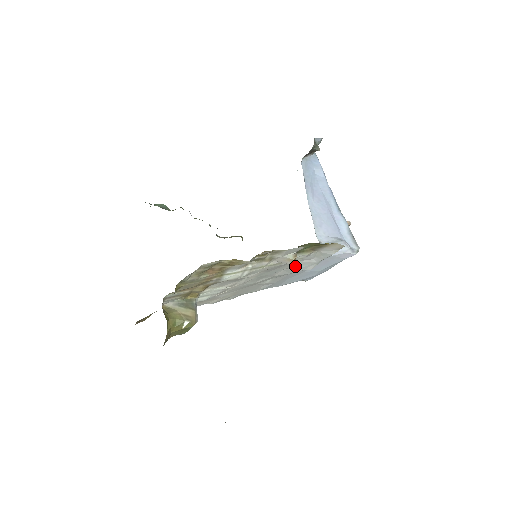
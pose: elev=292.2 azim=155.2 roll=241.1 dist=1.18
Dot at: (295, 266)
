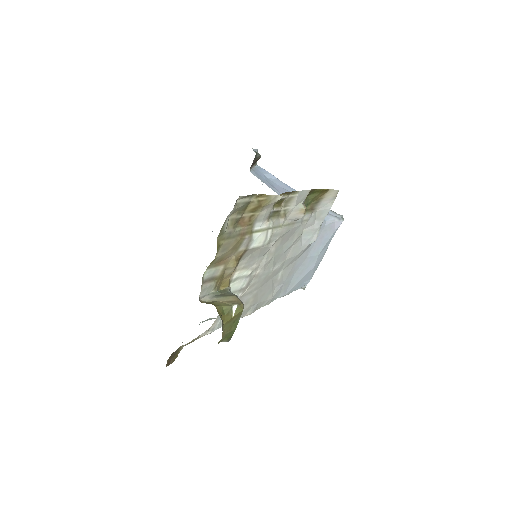
Dot at: (301, 239)
